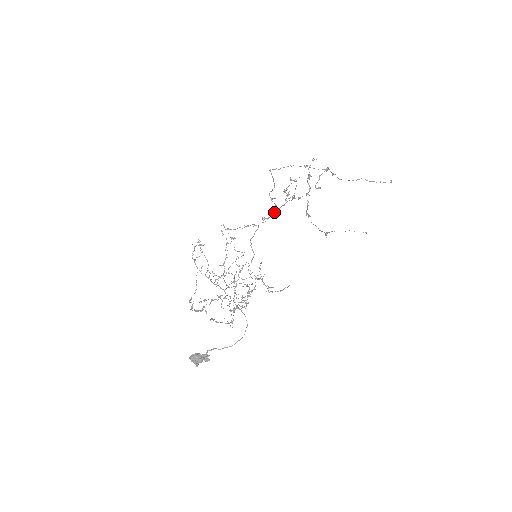
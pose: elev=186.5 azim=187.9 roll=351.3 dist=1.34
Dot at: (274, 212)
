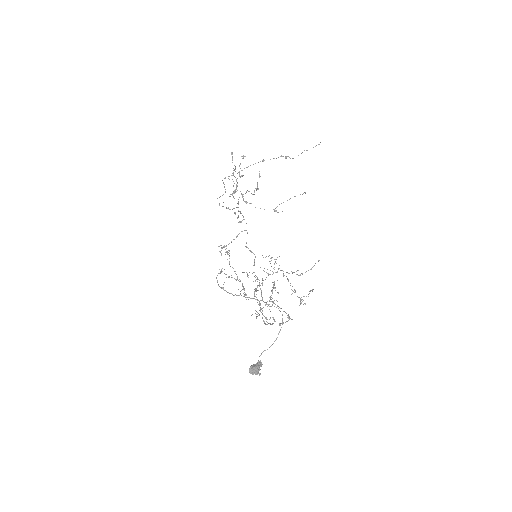
Dot at: (234, 213)
